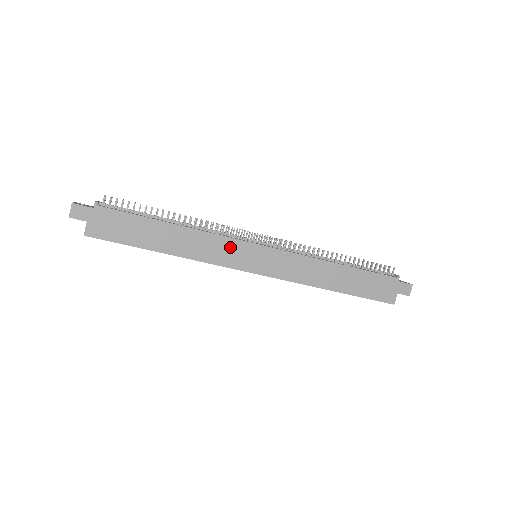
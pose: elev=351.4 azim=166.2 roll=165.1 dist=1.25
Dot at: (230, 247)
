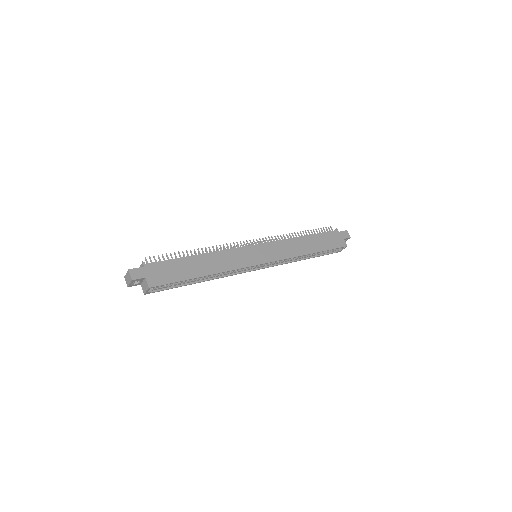
Dot at: (240, 254)
